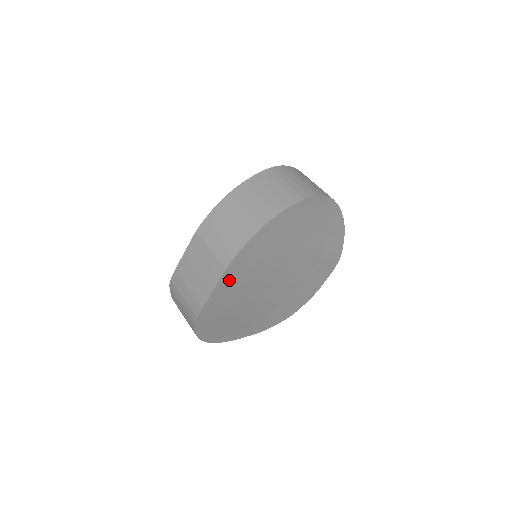
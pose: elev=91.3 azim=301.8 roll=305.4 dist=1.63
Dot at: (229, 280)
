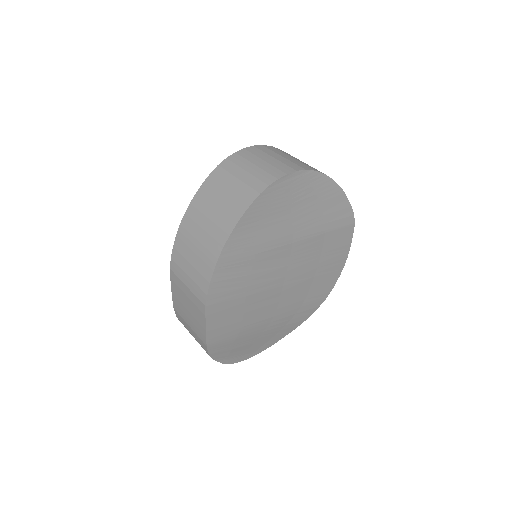
Dot at: (218, 312)
